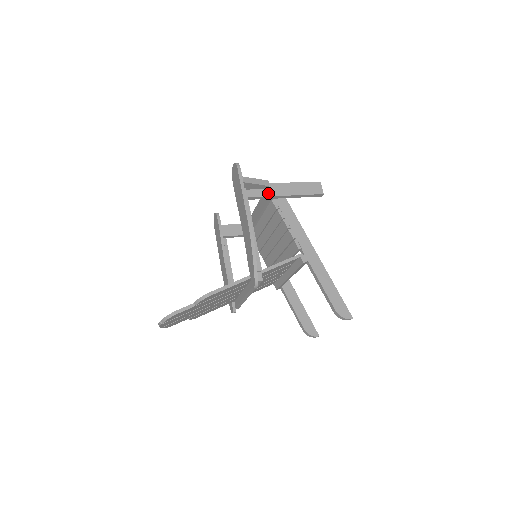
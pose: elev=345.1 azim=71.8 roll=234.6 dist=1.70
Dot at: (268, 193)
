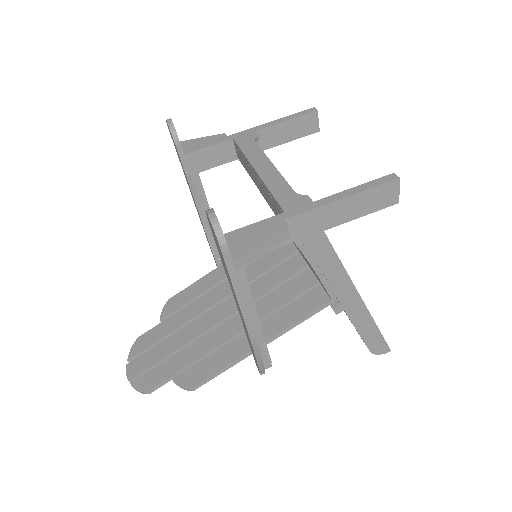
Dot at: (286, 239)
